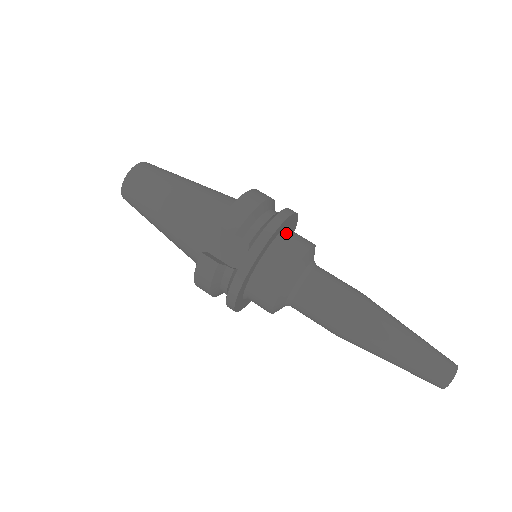
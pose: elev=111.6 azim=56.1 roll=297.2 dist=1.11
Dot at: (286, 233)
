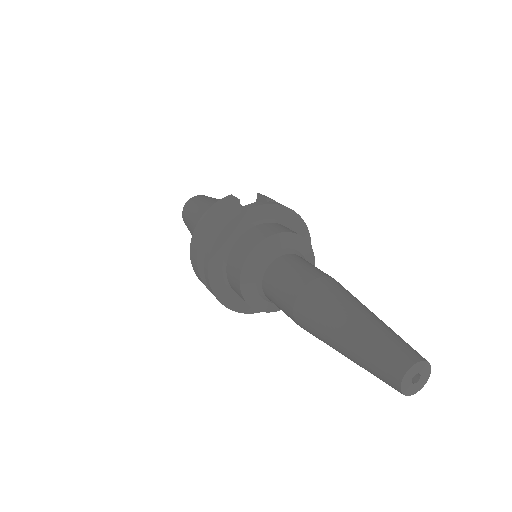
Dot at: occluded
